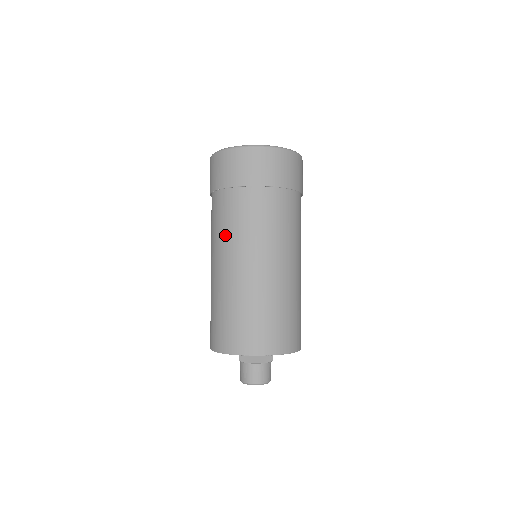
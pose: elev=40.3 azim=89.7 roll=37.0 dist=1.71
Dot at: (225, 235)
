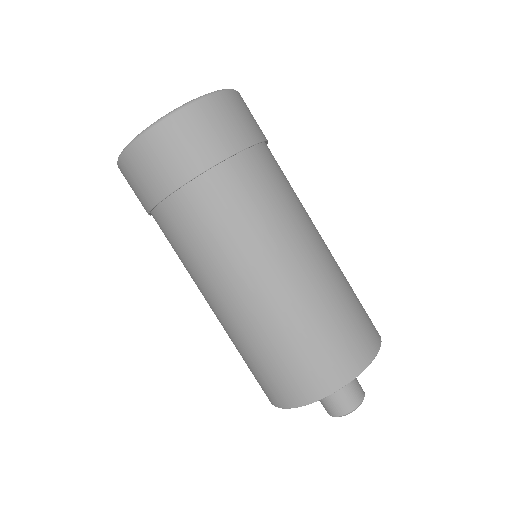
Dot at: (191, 268)
